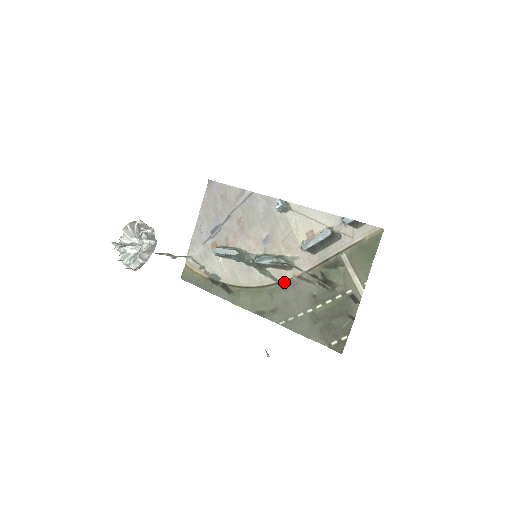
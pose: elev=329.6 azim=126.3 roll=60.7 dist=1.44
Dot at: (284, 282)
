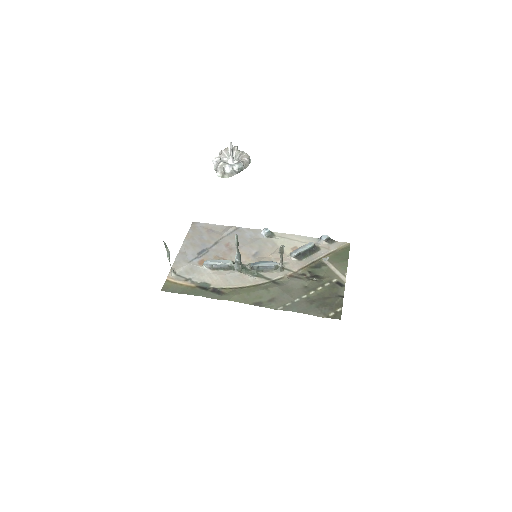
Dot at: (277, 280)
